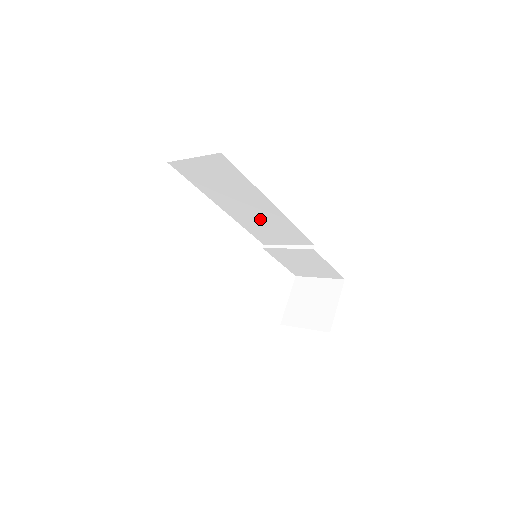
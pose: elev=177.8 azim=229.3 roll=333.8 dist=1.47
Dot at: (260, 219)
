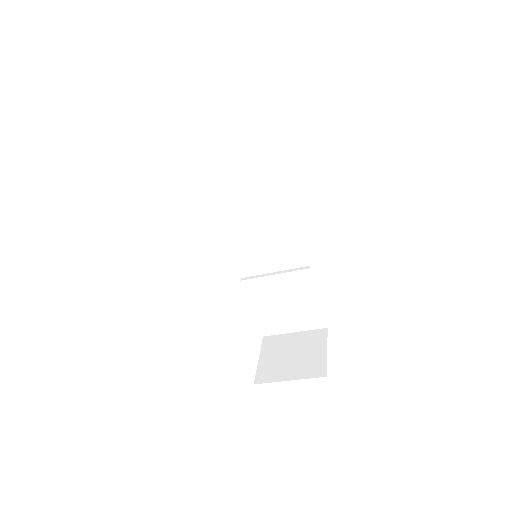
Dot at: (258, 223)
